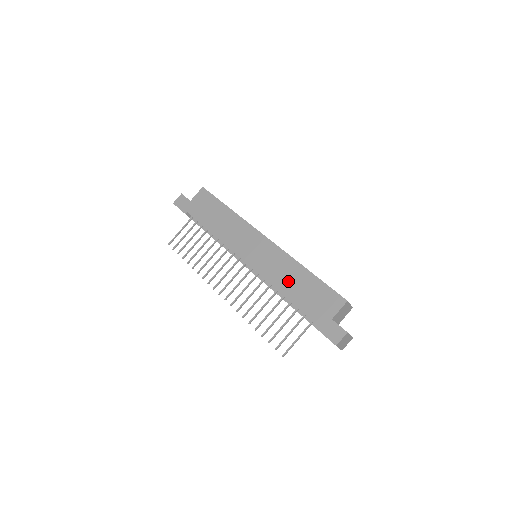
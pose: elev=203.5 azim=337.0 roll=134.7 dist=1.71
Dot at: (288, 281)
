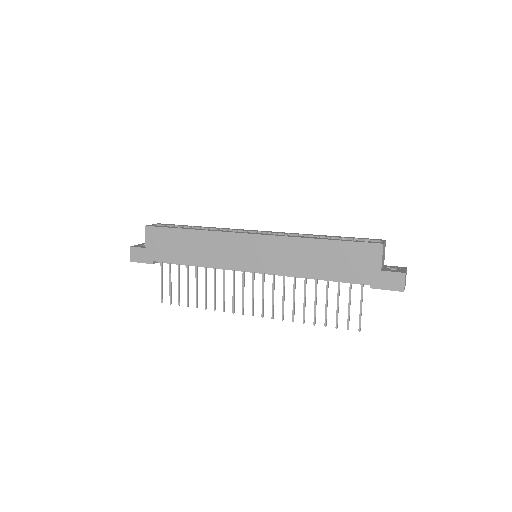
Dot at: (310, 263)
